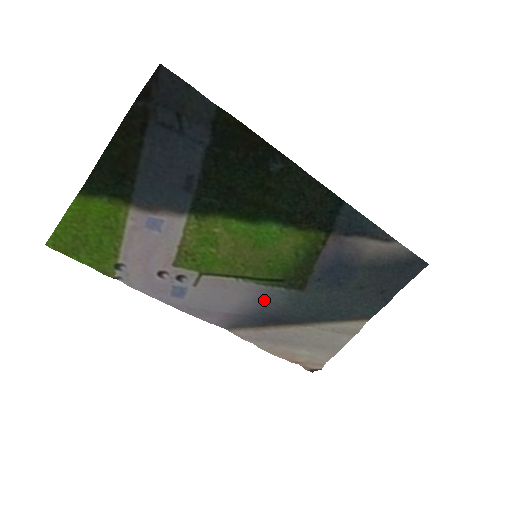
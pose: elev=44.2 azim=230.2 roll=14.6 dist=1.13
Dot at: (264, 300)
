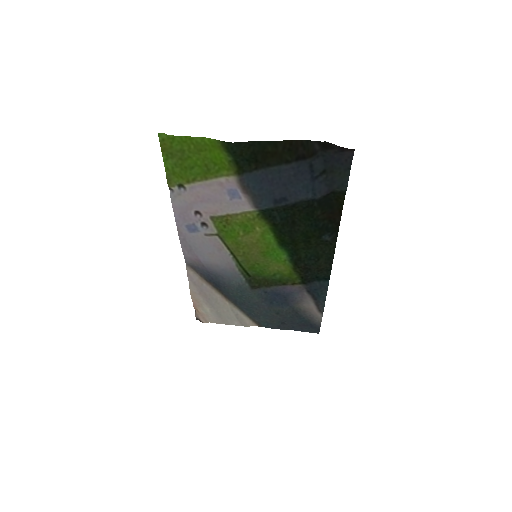
Dot at: (228, 274)
